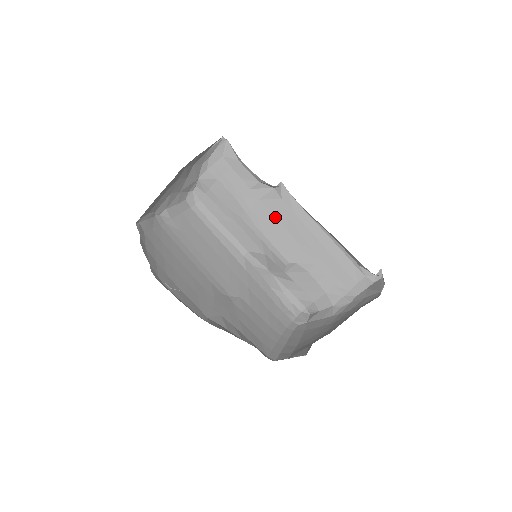
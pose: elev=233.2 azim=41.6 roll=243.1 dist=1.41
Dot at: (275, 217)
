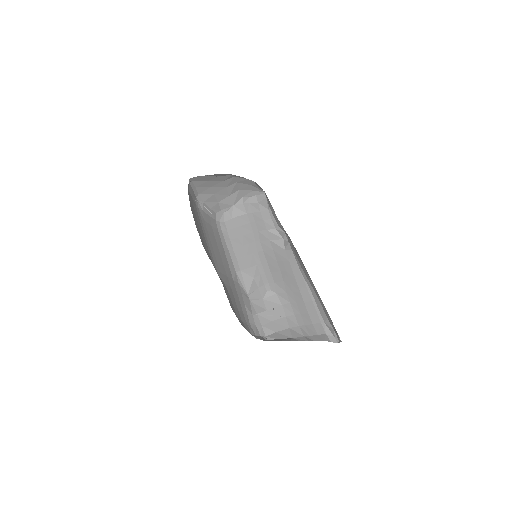
Dot at: (275, 256)
